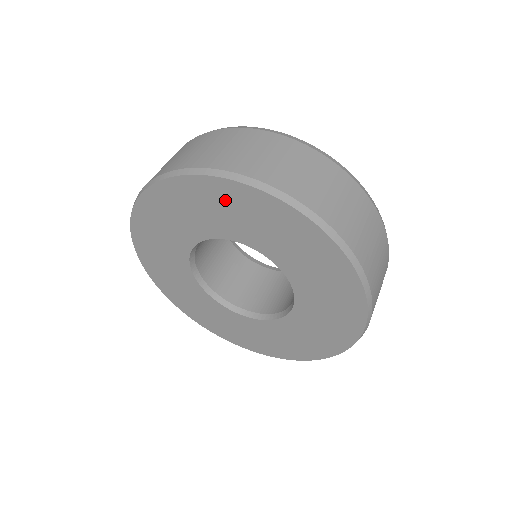
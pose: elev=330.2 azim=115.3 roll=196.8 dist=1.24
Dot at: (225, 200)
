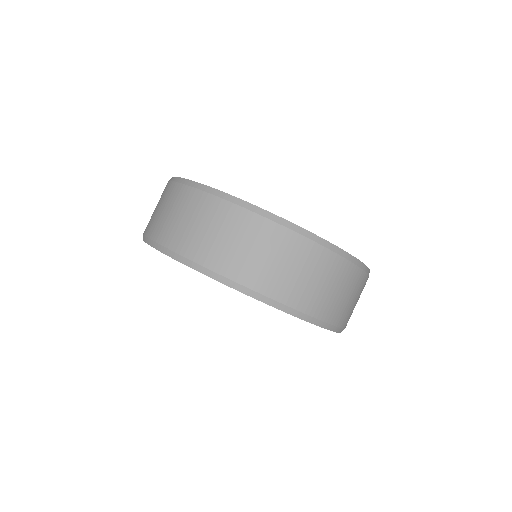
Dot at: occluded
